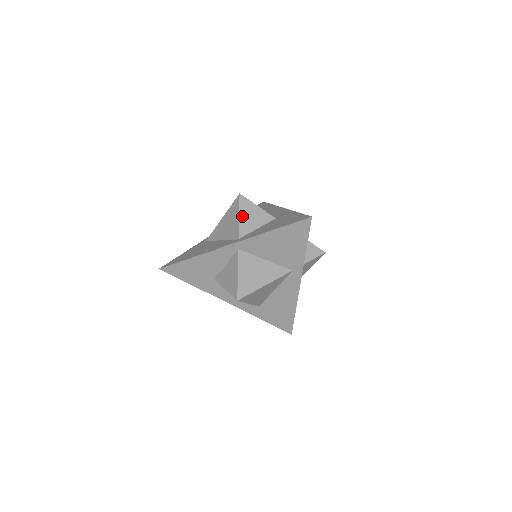
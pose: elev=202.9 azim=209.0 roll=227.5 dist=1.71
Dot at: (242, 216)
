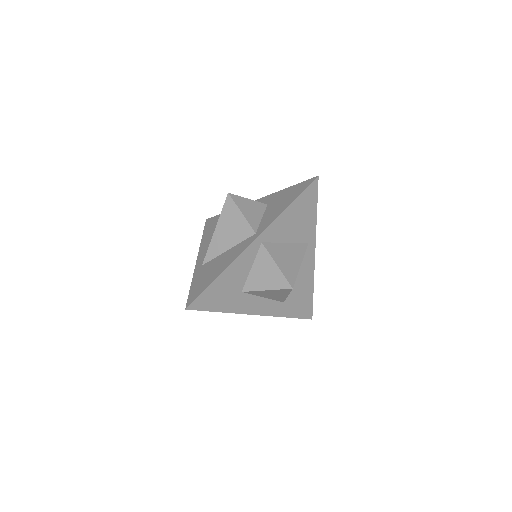
Dot at: (244, 212)
